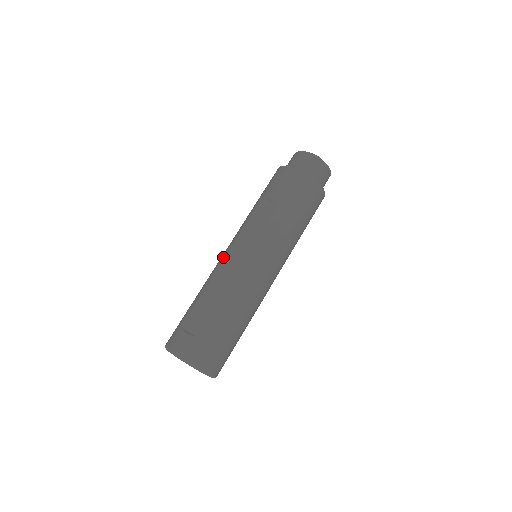
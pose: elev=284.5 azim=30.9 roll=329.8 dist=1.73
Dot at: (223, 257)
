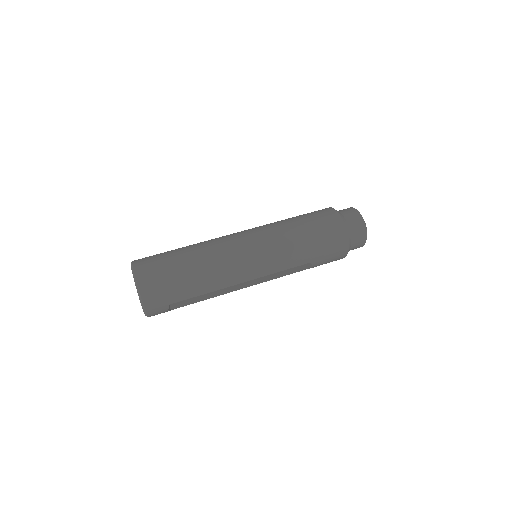
Dot at: occluded
